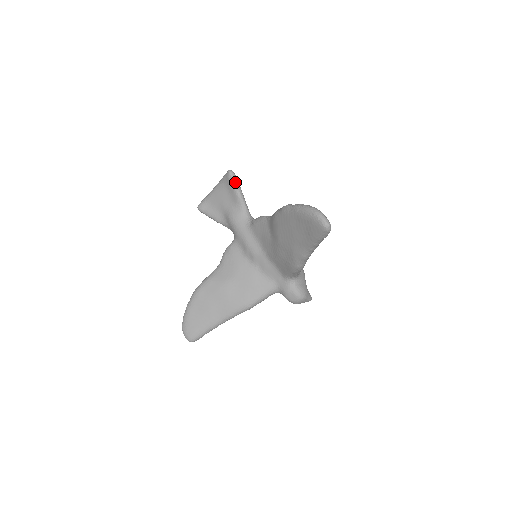
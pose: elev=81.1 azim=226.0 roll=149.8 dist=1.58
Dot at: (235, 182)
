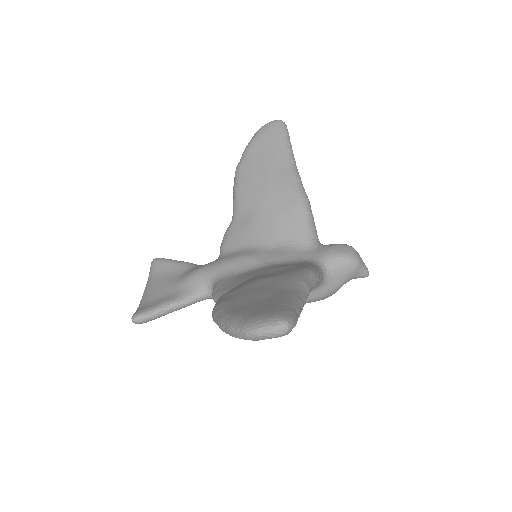
Dot at: (167, 259)
